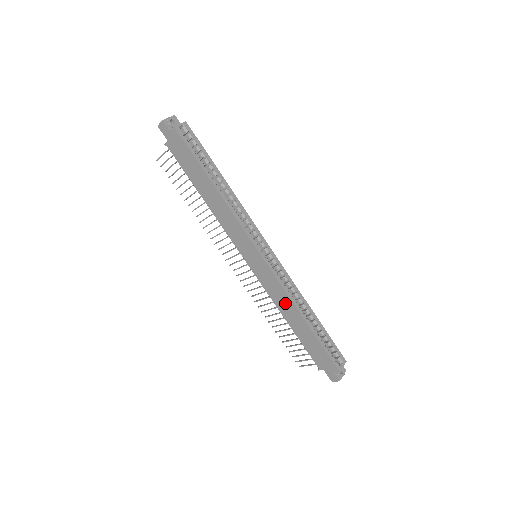
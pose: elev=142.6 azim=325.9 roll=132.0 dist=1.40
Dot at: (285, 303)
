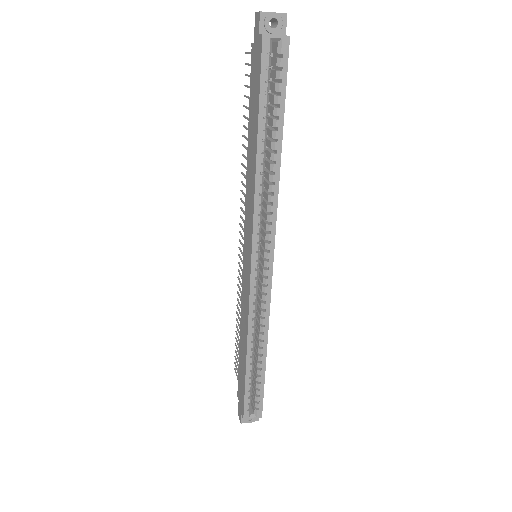
Dot at: (245, 324)
